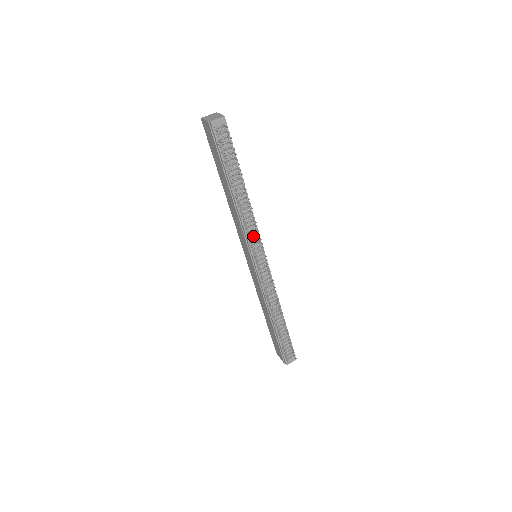
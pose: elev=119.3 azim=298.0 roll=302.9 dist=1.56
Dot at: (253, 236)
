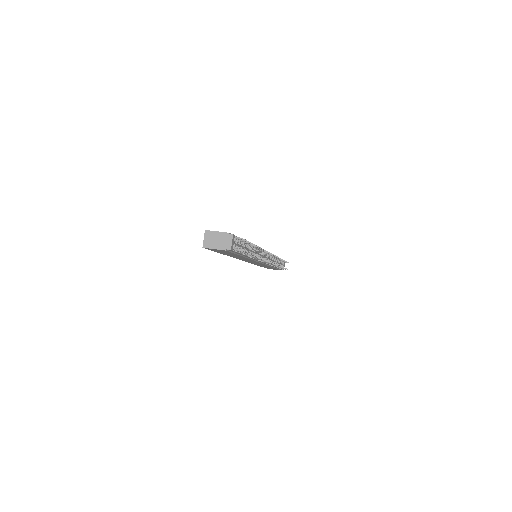
Dot at: (260, 255)
